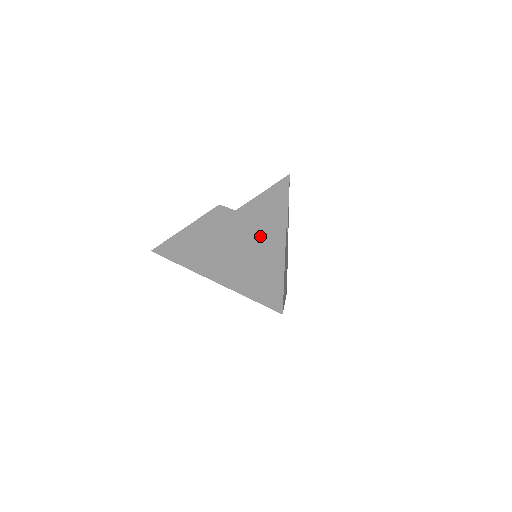
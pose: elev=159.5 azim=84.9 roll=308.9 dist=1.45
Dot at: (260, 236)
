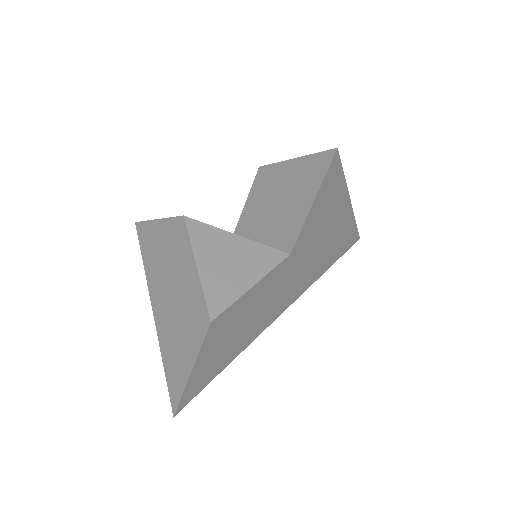
Dot at: (192, 306)
